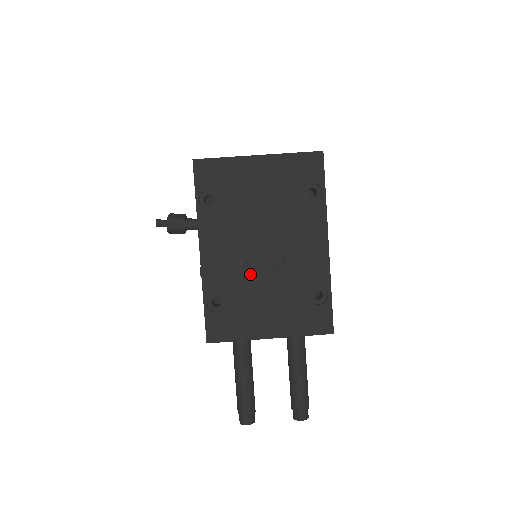
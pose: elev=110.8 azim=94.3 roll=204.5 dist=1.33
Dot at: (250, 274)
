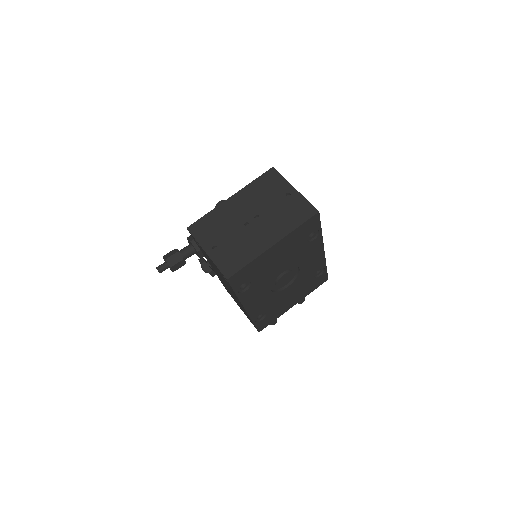
Dot at: (278, 295)
